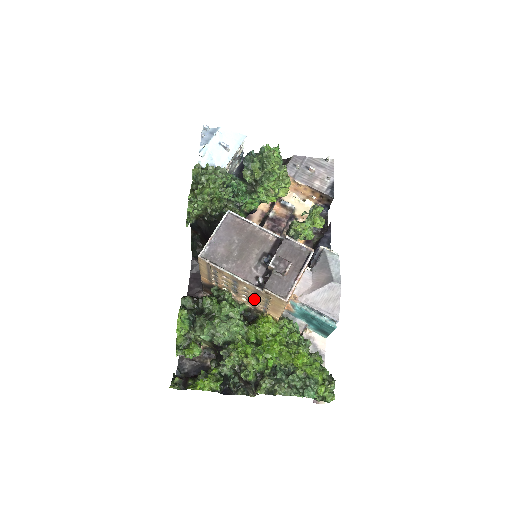
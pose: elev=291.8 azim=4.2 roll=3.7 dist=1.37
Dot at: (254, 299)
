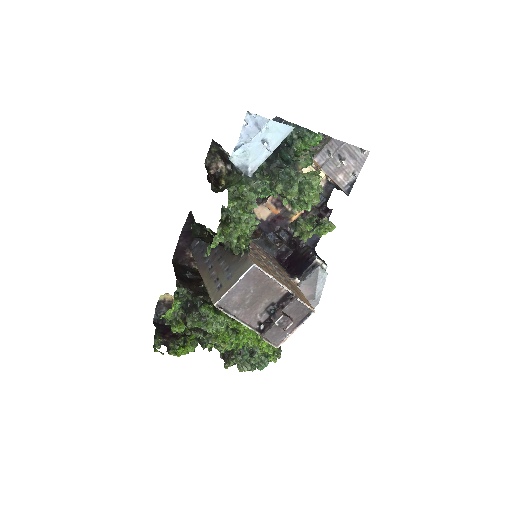
Dot at: occluded
